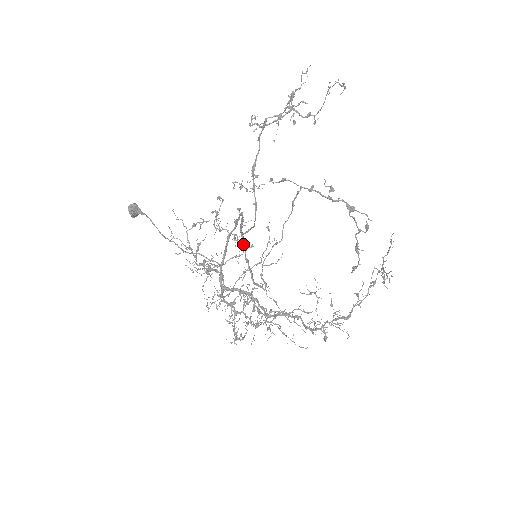
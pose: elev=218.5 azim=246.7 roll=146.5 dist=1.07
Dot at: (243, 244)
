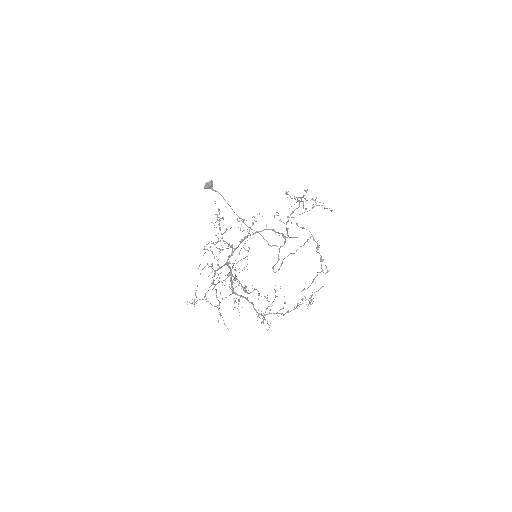
Dot at: (285, 242)
